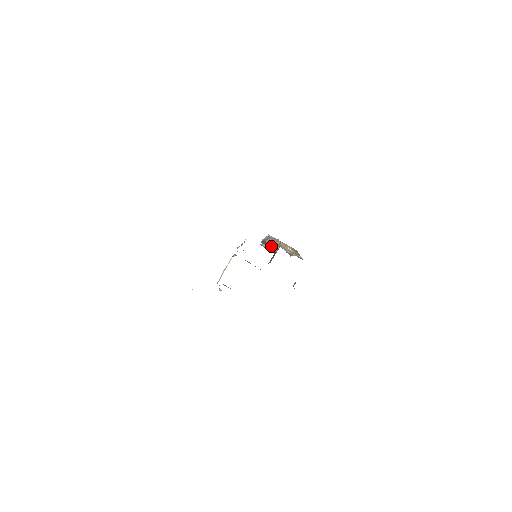
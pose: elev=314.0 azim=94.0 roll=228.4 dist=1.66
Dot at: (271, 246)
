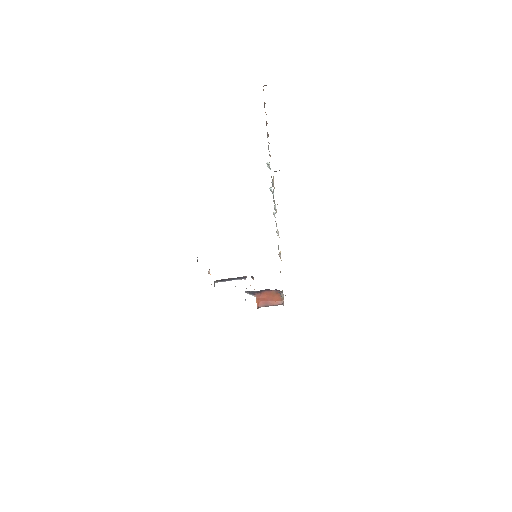
Dot at: occluded
